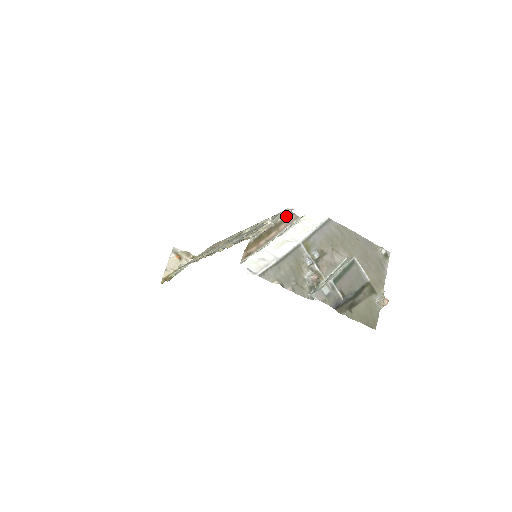
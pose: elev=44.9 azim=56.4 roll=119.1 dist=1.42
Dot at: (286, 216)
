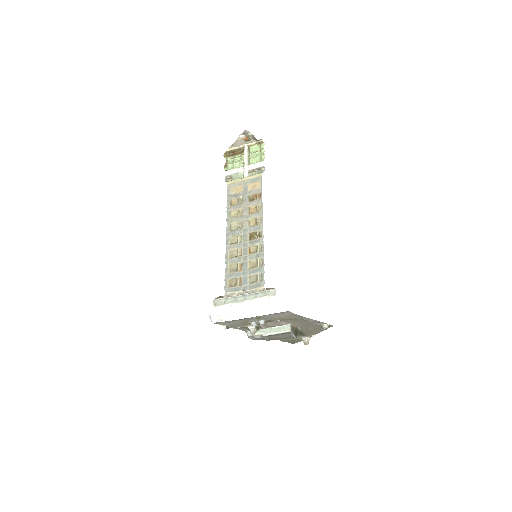
Dot at: (261, 289)
